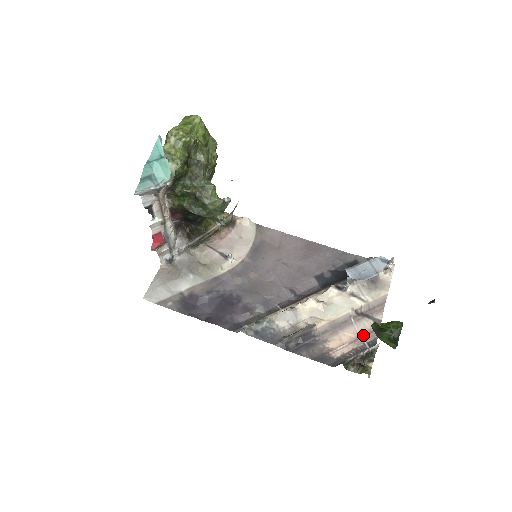
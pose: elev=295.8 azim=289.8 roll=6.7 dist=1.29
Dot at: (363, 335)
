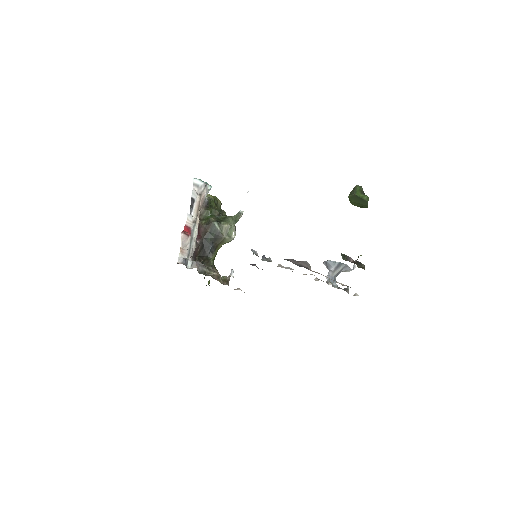
Dot at: occluded
